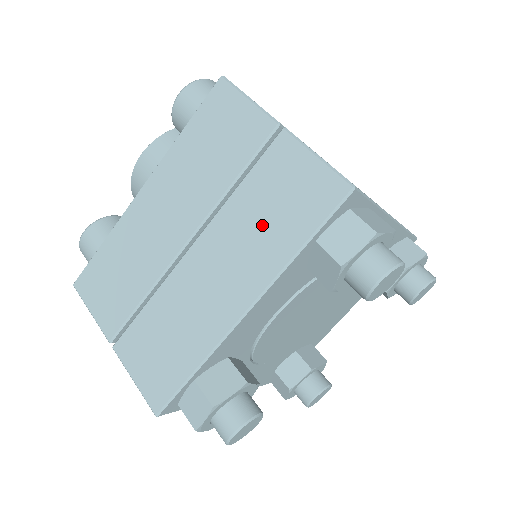
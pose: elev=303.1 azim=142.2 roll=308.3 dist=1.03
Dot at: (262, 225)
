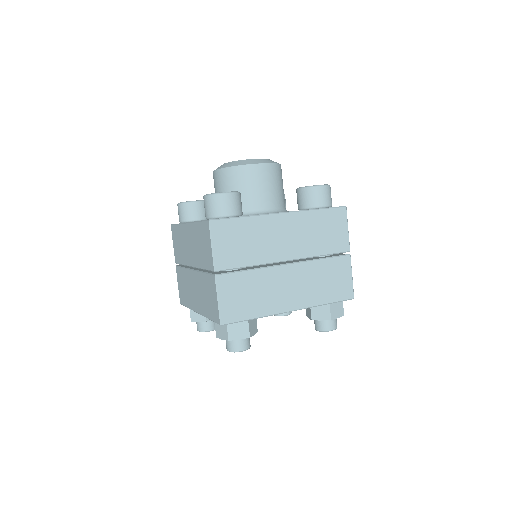
Dot at: (204, 296)
